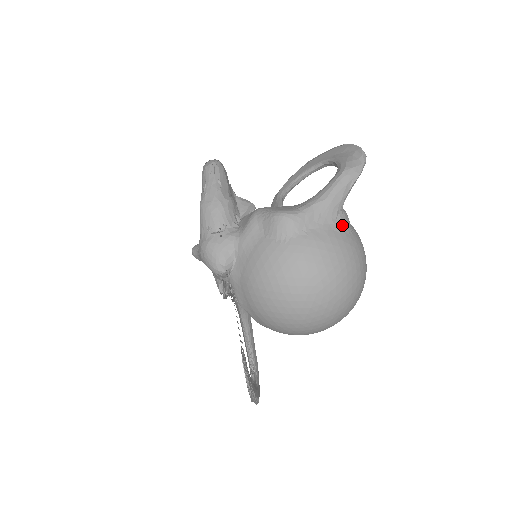
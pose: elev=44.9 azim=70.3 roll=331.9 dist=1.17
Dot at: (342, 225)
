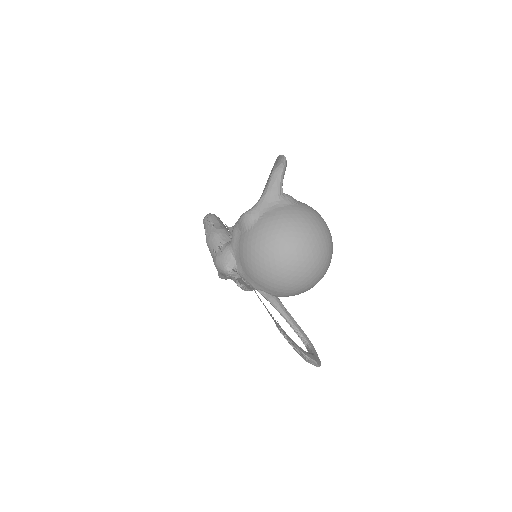
Dot at: (286, 202)
